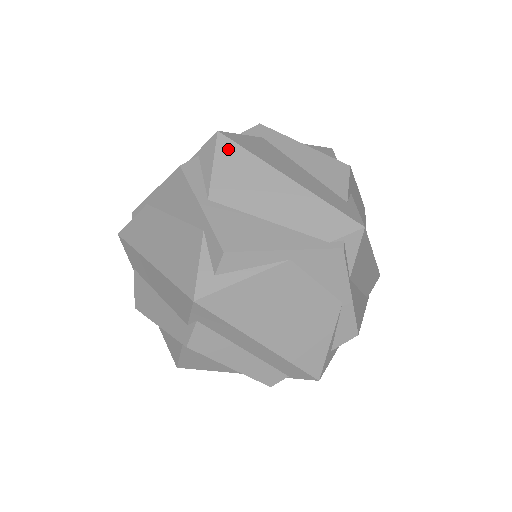
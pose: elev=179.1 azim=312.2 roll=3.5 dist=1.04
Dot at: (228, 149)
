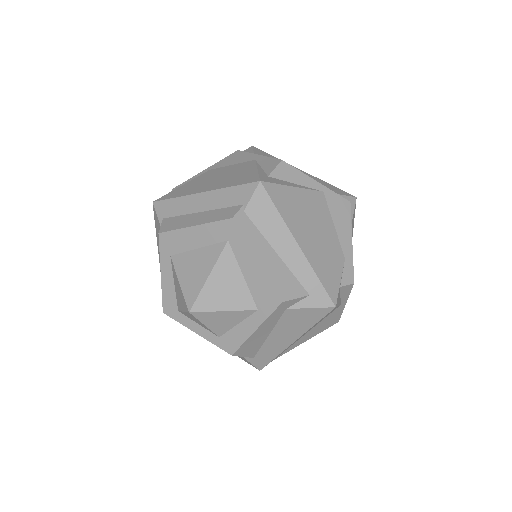
Dot at: occluded
